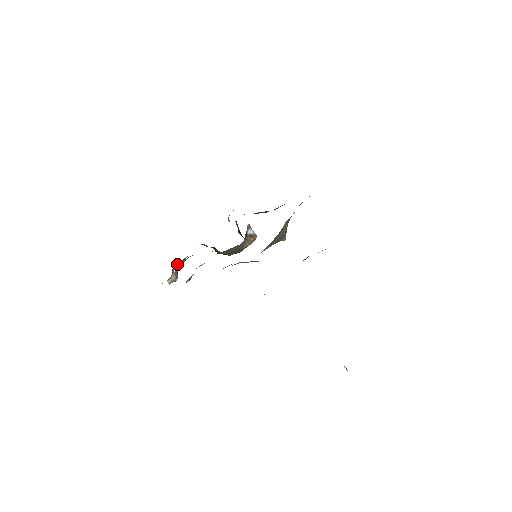
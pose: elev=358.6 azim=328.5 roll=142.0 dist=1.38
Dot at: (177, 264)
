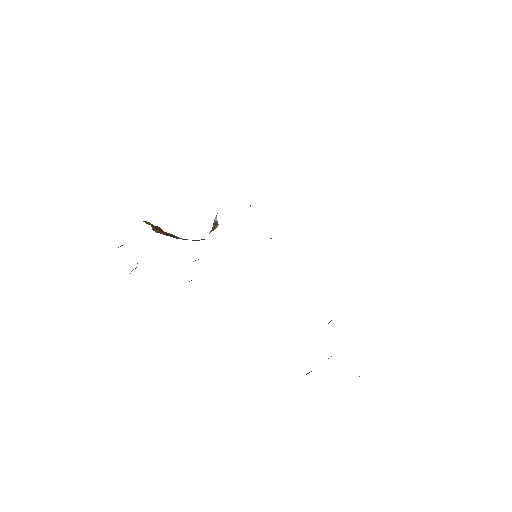
Dot at: (122, 245)
